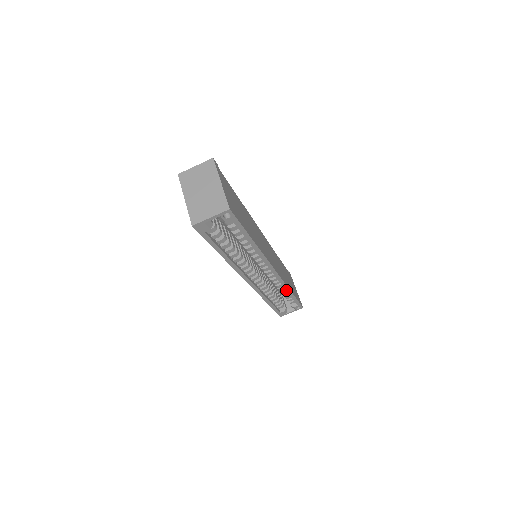
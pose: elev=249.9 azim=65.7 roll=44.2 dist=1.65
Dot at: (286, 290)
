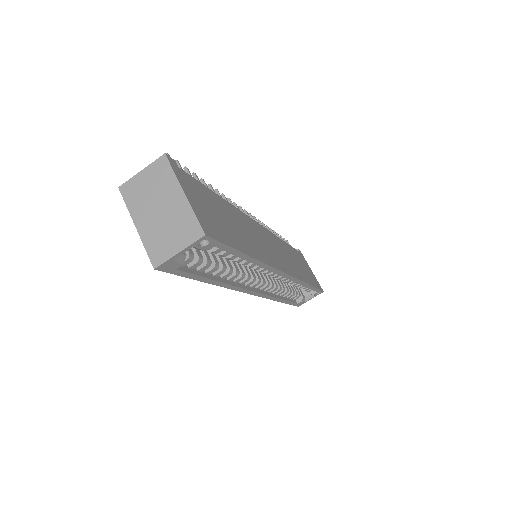
Dot at: occluded
